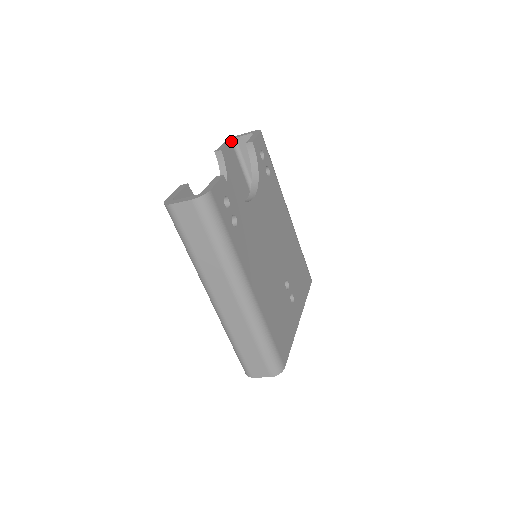
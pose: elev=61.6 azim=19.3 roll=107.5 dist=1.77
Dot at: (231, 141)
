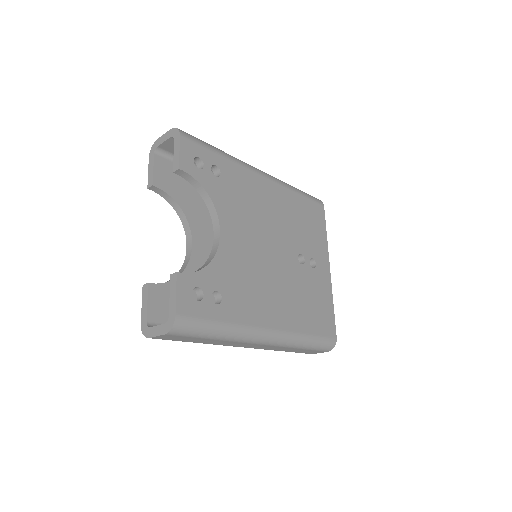
Dot at: (155, 154)
